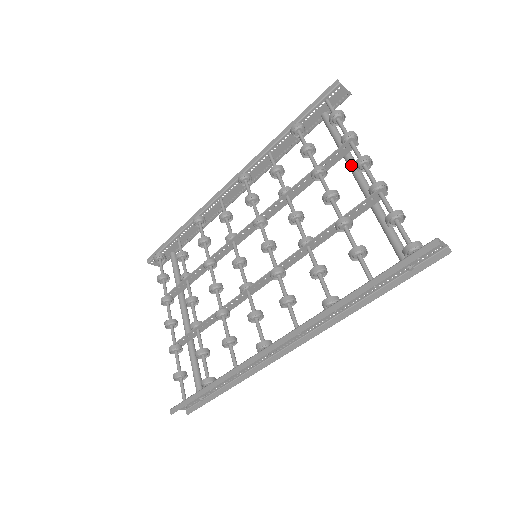
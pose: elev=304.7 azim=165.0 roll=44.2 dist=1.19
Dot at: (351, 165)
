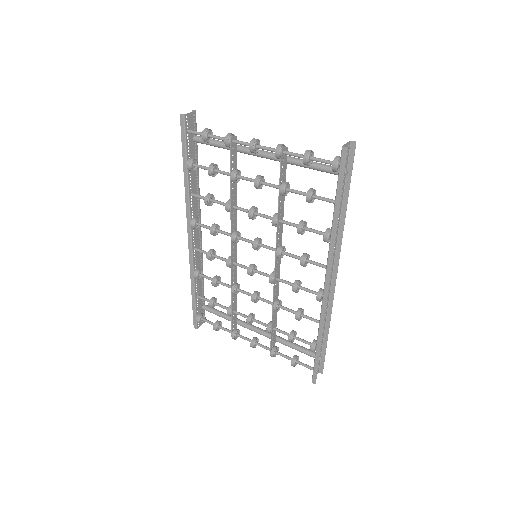
Dot at: (247, 152)
